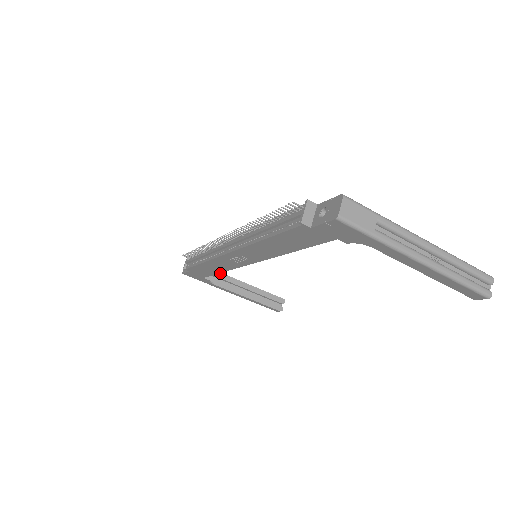
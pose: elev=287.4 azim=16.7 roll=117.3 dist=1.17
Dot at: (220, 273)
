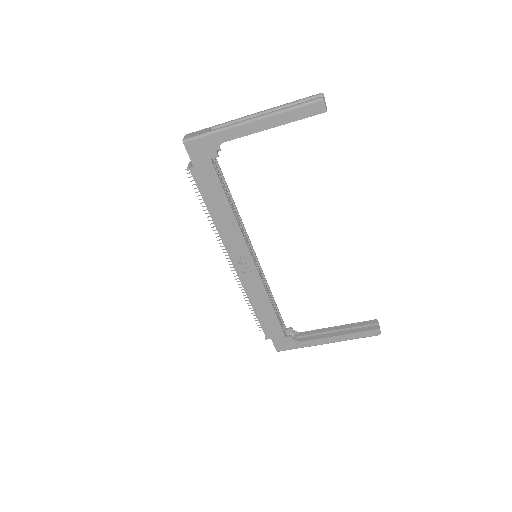
Dot at: (304, 332)
